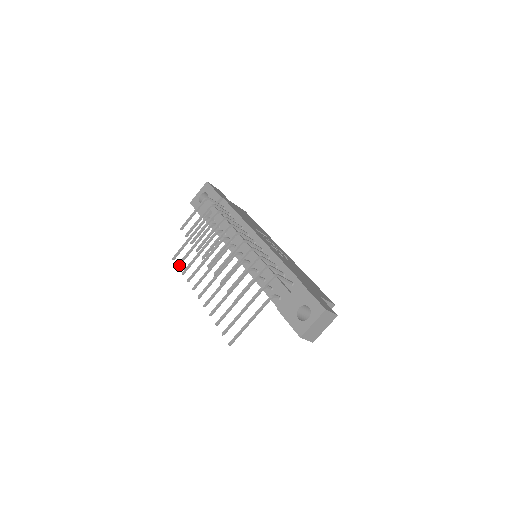
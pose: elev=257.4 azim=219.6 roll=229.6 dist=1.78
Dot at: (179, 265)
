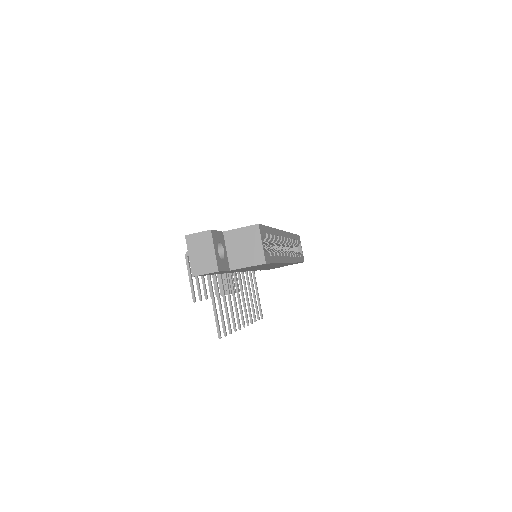
Dot at: (258, 318)
